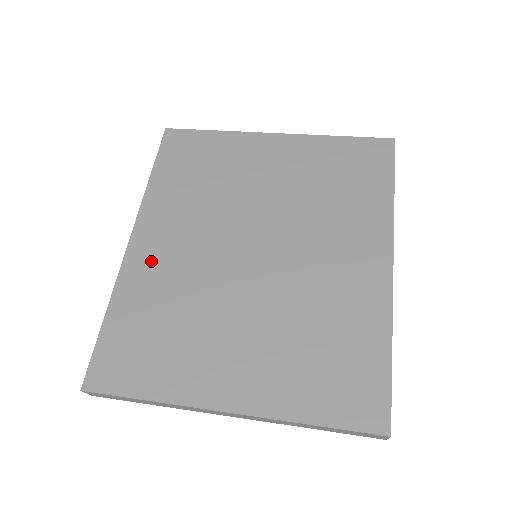
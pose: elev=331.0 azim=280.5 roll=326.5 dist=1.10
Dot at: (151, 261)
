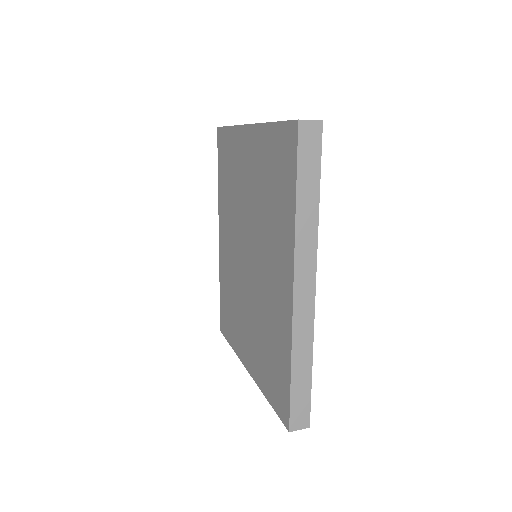
Dot at: (224, 254)
